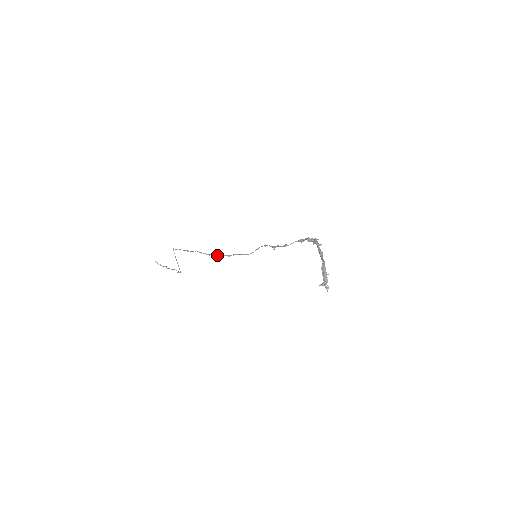
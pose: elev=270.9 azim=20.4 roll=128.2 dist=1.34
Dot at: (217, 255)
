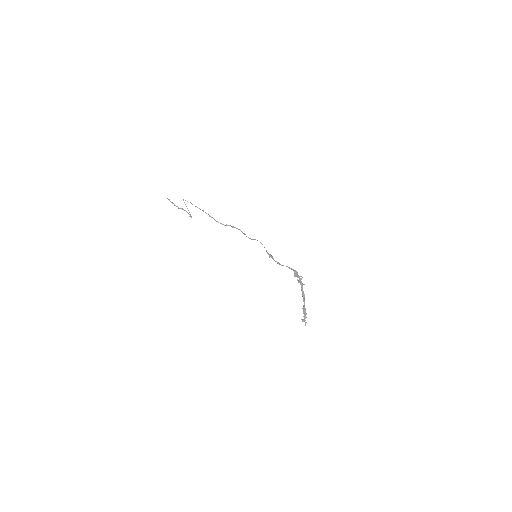
Dot at: (223, 224)
